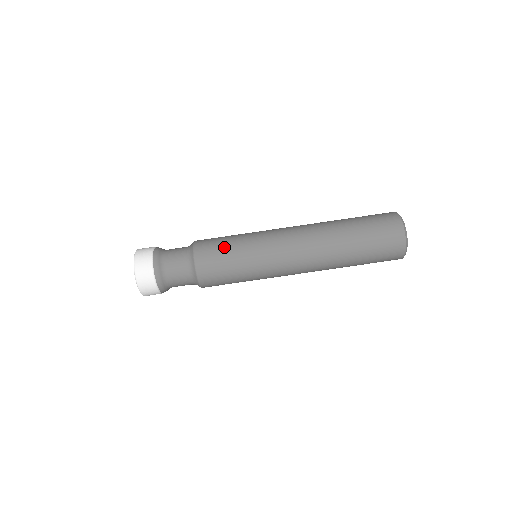
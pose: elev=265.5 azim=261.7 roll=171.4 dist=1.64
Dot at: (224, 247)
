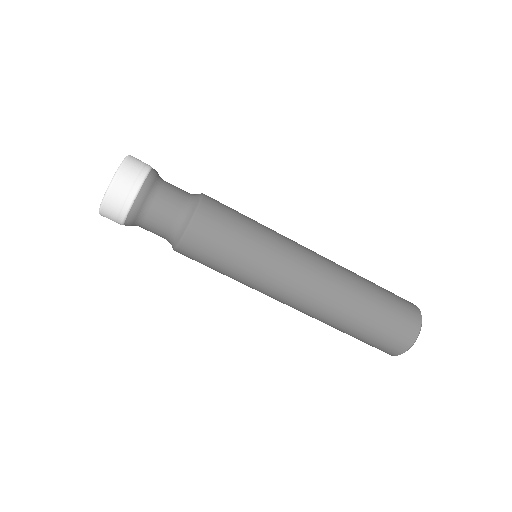
Dot at: (226, 245)
